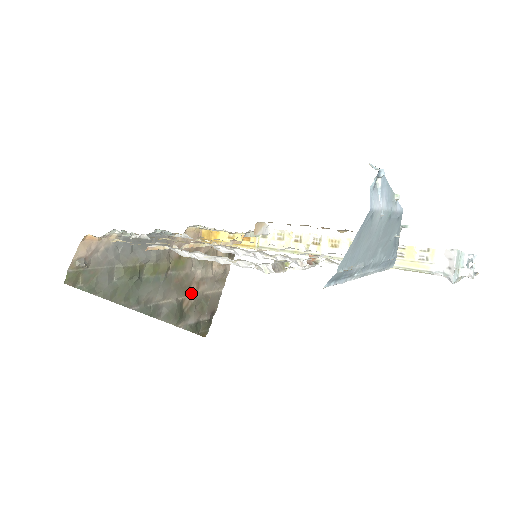
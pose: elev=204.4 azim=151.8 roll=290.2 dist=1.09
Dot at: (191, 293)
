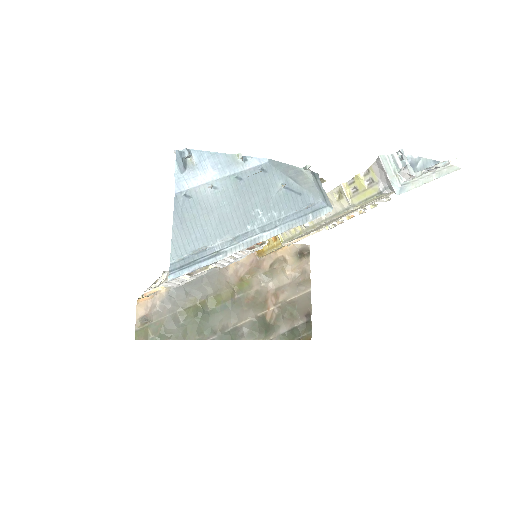
Dot at: (271, 305)
